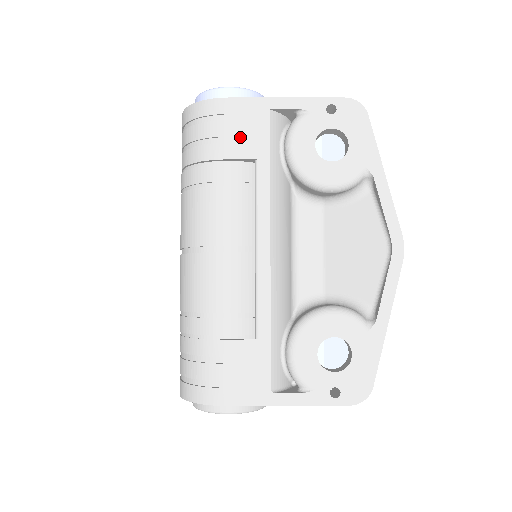
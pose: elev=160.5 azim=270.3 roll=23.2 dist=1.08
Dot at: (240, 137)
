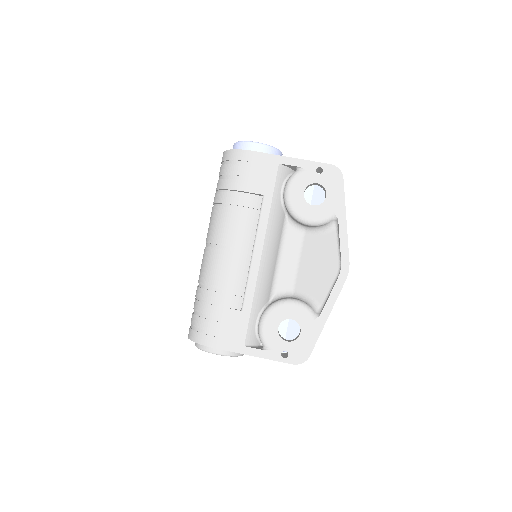
Dot at: (256, 178)
